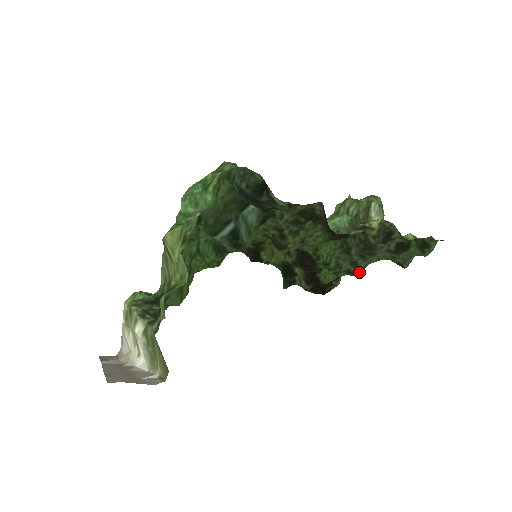
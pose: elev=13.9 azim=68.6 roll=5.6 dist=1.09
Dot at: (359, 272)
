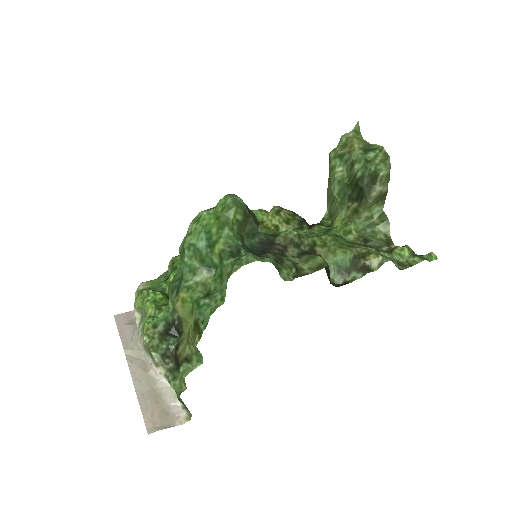
Dot at: occluded
